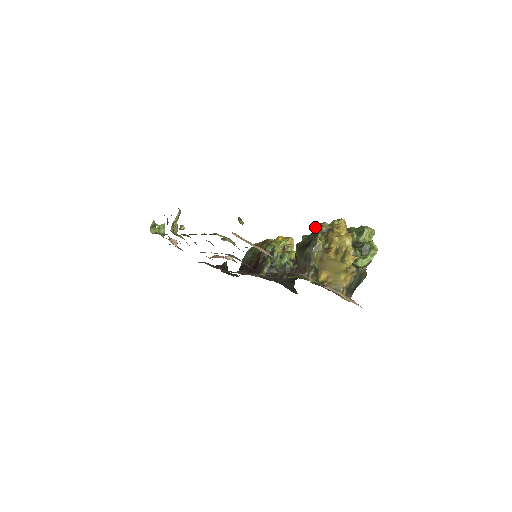
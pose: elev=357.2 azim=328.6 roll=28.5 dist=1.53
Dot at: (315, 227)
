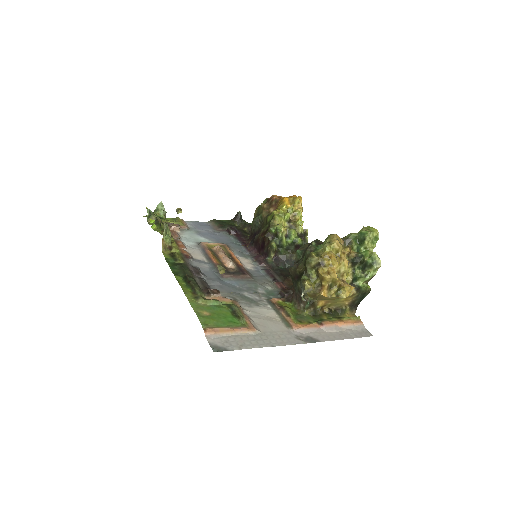
Dot at: (306, 252)
